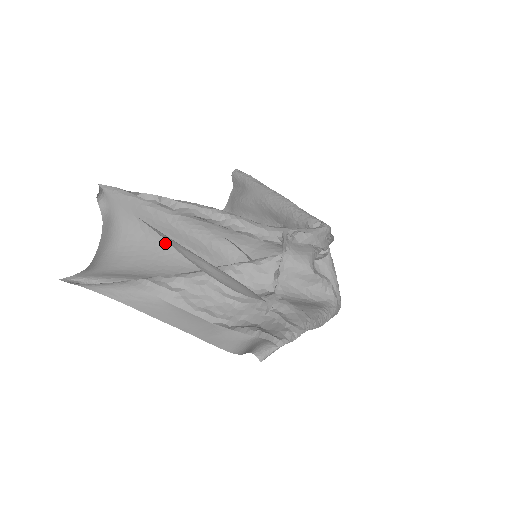
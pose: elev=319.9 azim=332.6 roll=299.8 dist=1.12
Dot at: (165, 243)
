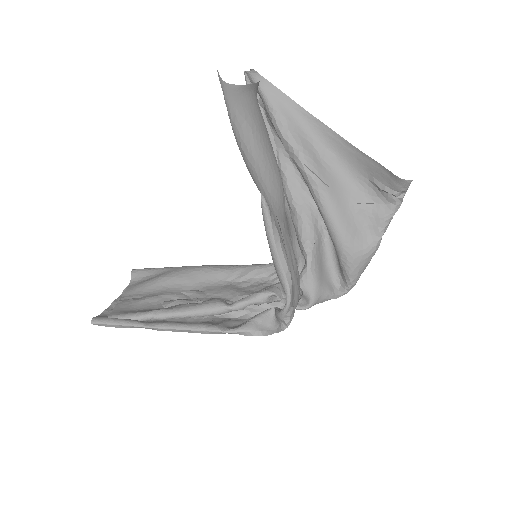
Dot at: occluded
